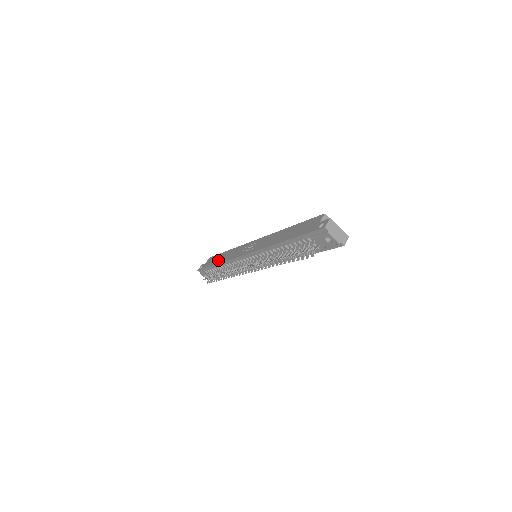
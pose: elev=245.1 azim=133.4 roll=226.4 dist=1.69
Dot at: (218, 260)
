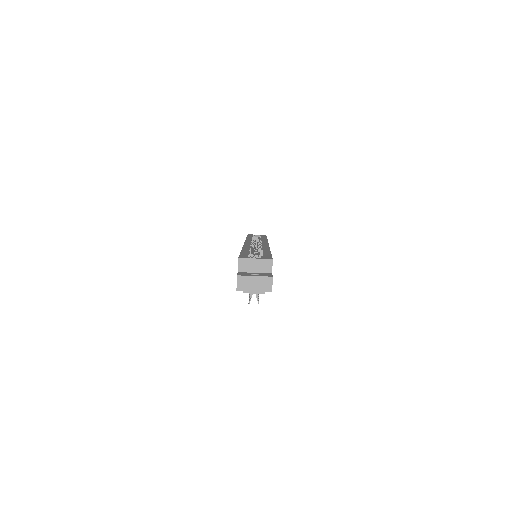
Dot at: occluded
